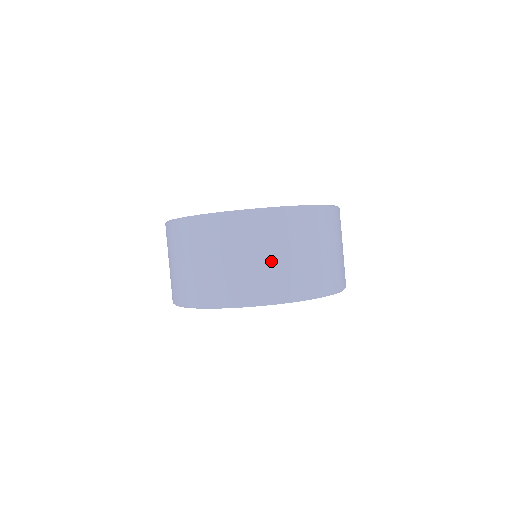
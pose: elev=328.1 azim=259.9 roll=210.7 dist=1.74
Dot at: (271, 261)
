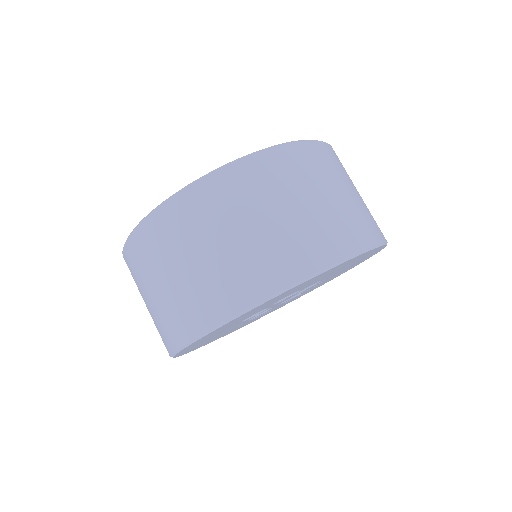
Dot at: (344, 197)
